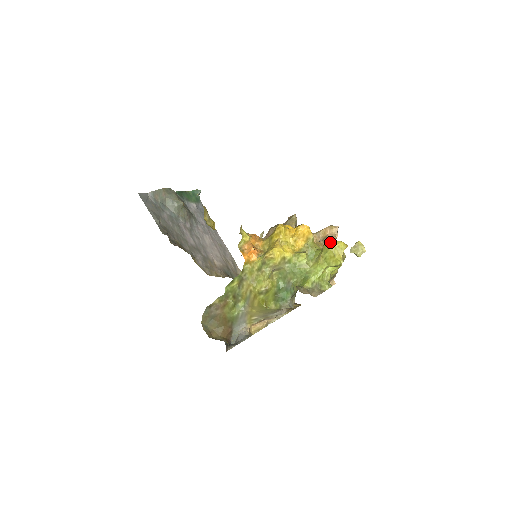
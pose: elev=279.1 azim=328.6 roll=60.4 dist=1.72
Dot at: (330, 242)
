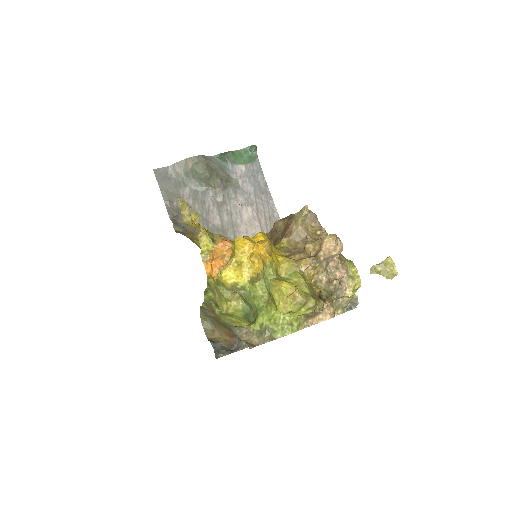
Dot at: (273, 280)
